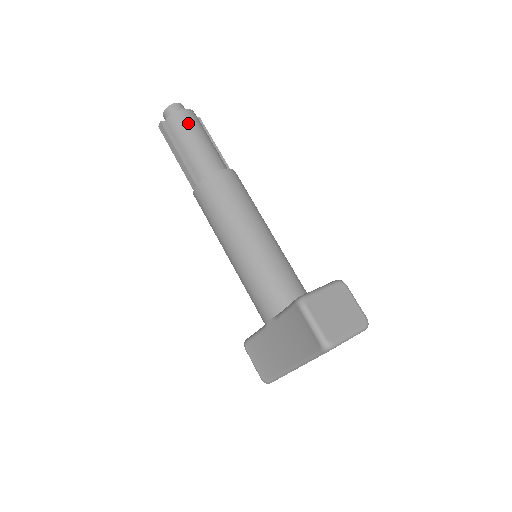
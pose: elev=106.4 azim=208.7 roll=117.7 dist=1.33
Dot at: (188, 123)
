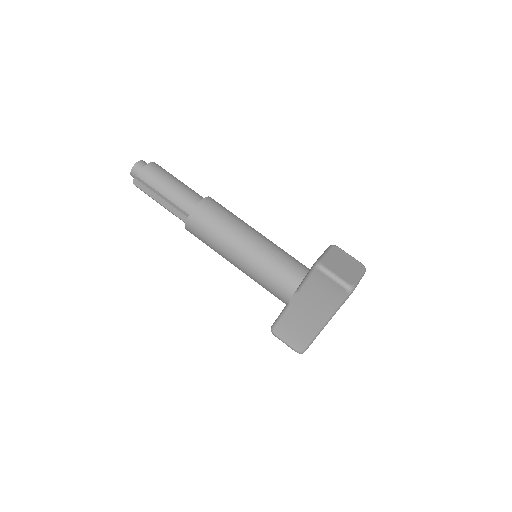
Dot at: (159, 172)
